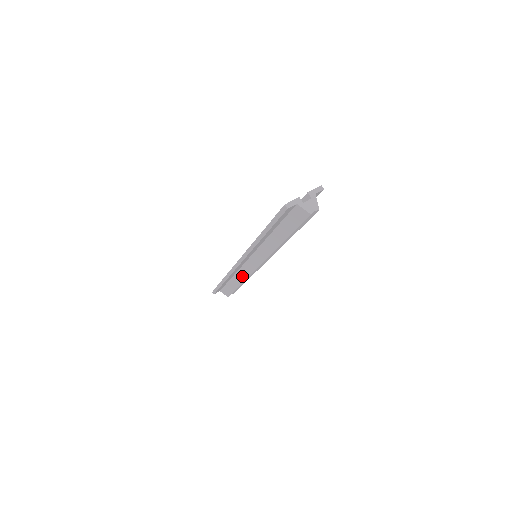
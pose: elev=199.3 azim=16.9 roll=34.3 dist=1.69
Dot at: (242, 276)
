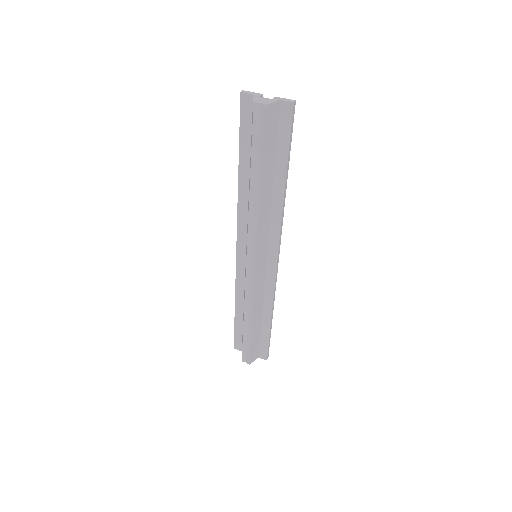
Dot at: occluded
